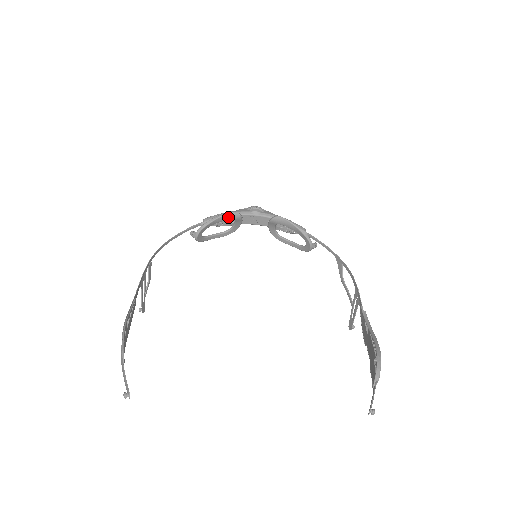
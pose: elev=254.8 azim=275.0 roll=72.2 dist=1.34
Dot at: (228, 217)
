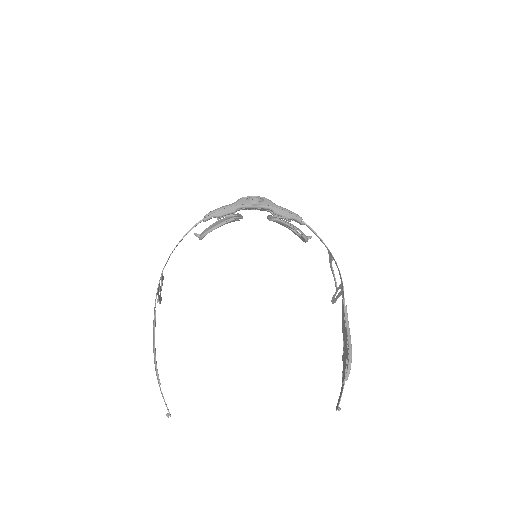
Dot at: (229, 222)
